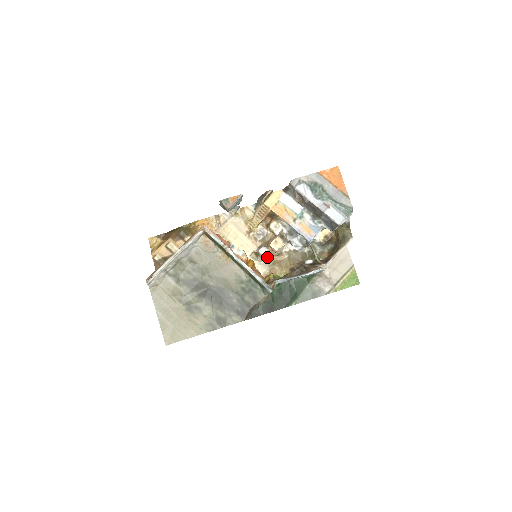
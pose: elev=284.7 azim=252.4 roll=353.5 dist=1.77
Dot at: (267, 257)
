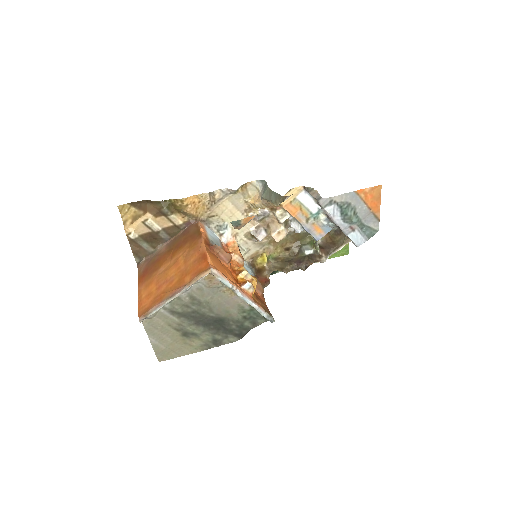
Dot at: occluded
